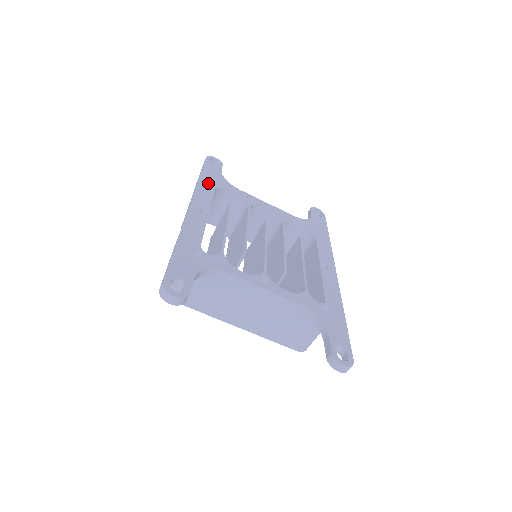
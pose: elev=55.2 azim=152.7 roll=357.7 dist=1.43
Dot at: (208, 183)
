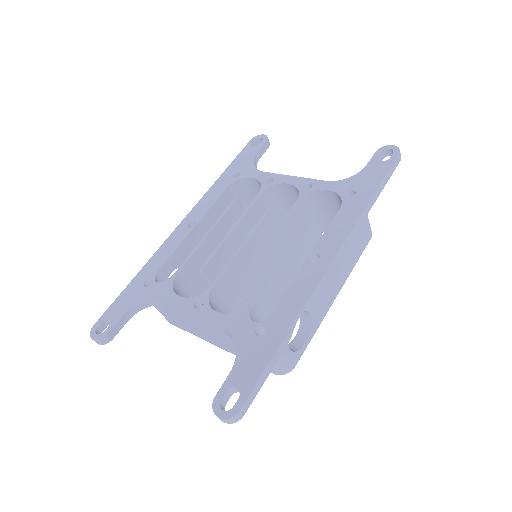
Dot at: (224, 181)
